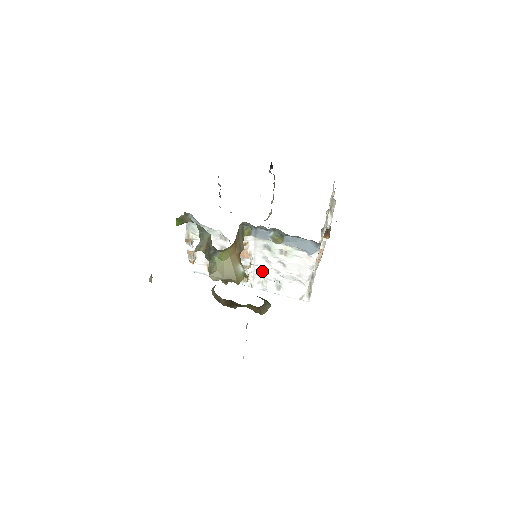
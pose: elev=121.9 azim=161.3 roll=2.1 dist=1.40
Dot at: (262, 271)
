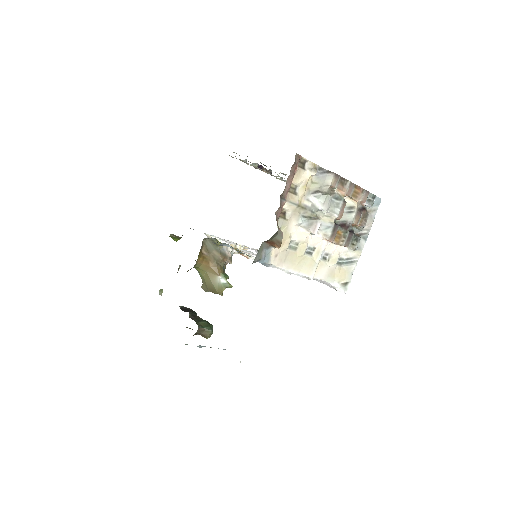
Dot at: occluded
